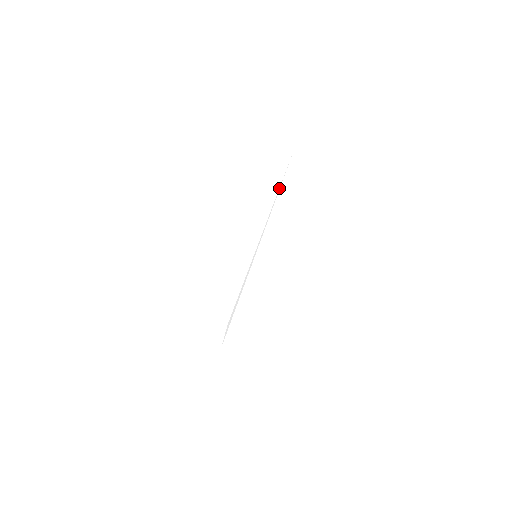
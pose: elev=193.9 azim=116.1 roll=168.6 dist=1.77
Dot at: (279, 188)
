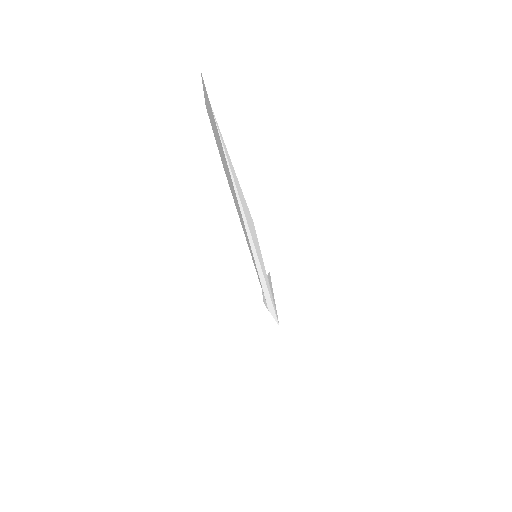
Dot at: (230, 171)
